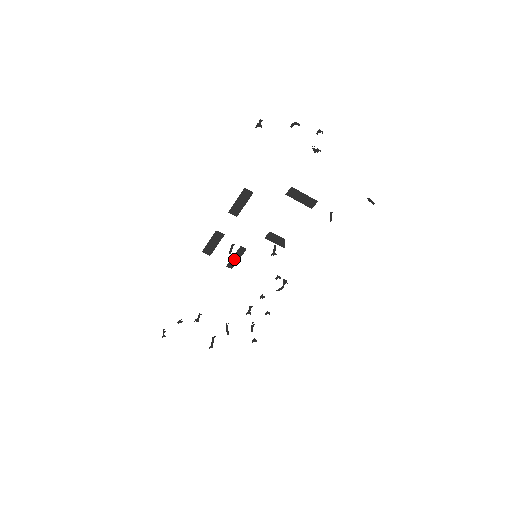
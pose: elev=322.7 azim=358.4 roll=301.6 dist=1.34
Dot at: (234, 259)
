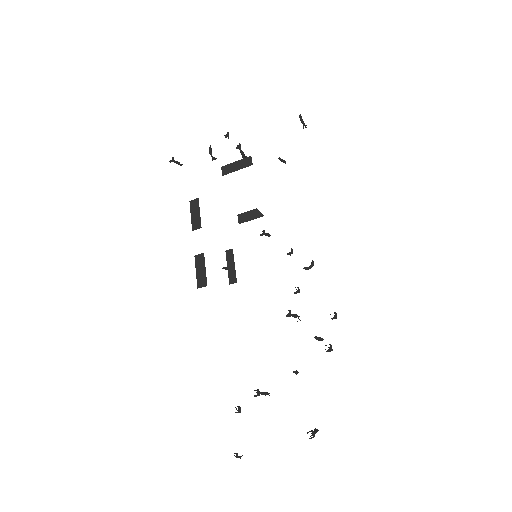
Dot at: (230, 270)
